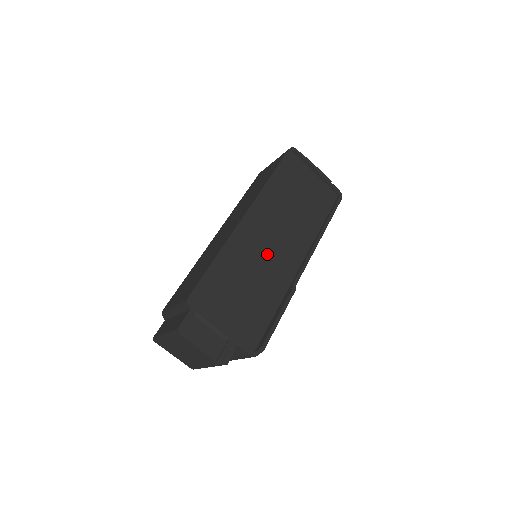
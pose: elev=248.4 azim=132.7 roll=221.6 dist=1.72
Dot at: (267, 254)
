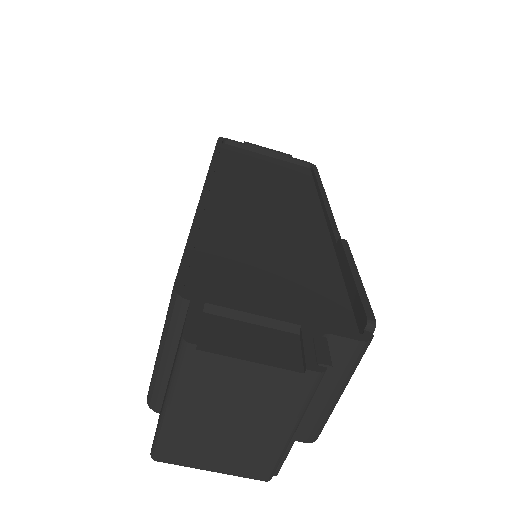
Dot at: (270, 222)
